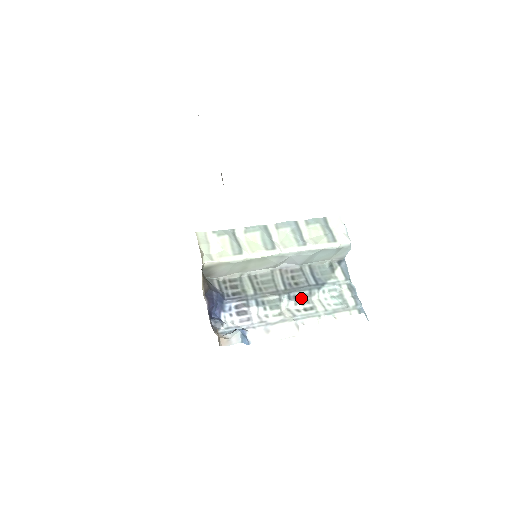
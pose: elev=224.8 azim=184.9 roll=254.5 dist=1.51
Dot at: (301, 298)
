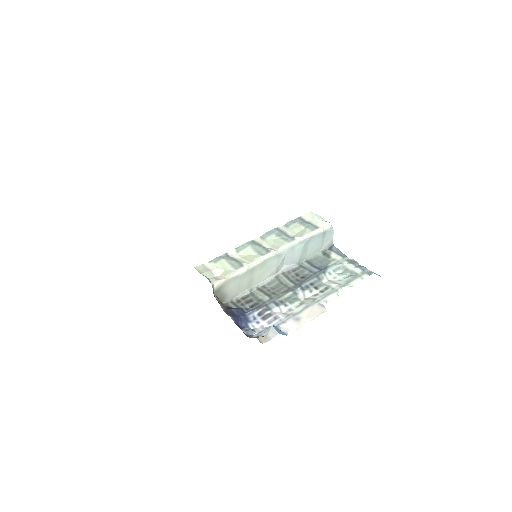
Dot at: (313, 285)
